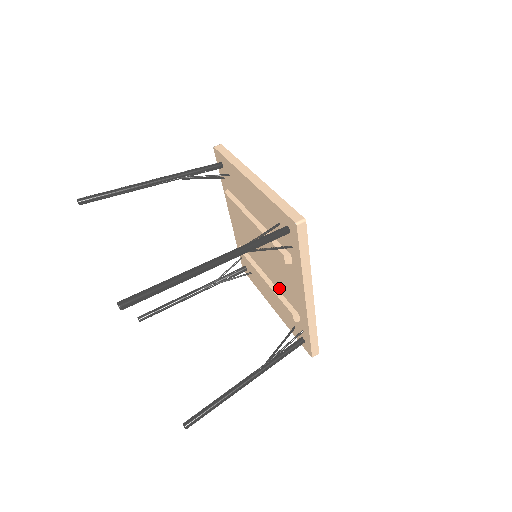
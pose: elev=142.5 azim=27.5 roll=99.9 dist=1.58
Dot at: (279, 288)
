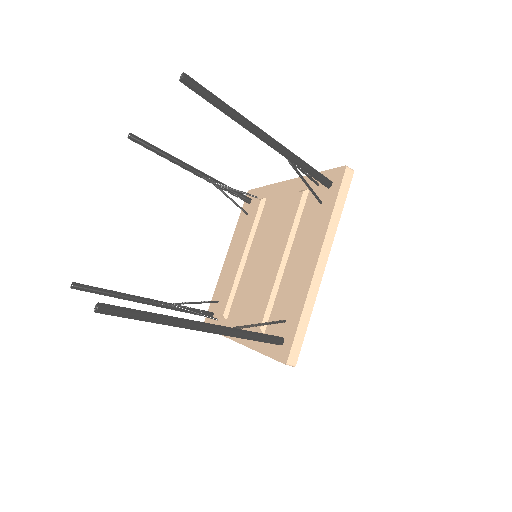
Dot at: (241, 283)
